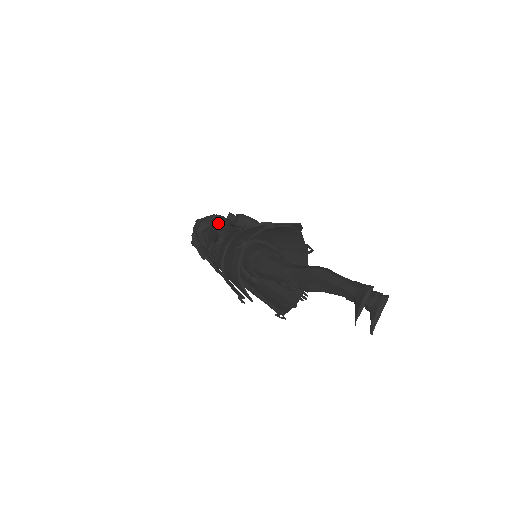
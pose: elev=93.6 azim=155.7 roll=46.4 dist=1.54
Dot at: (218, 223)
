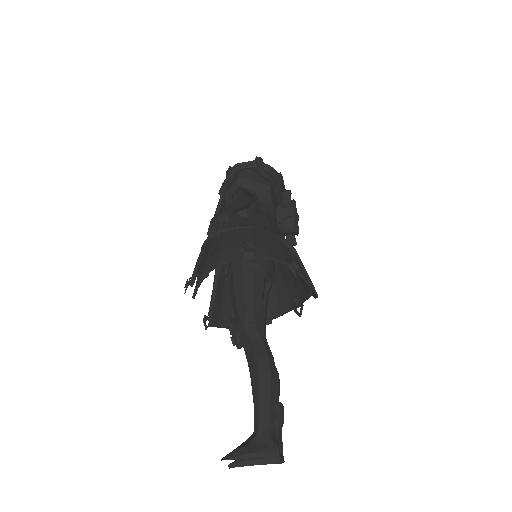
Dot at: (262, 198)
